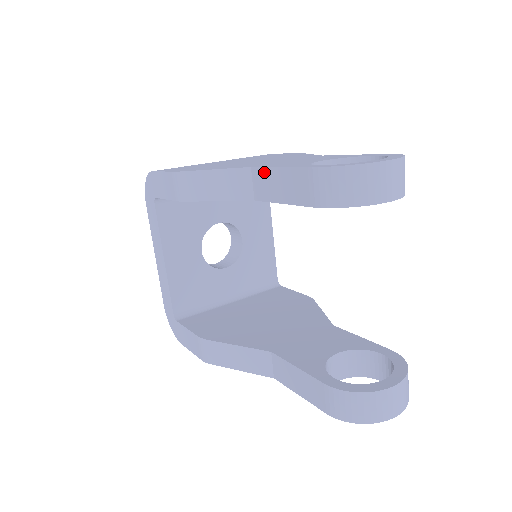
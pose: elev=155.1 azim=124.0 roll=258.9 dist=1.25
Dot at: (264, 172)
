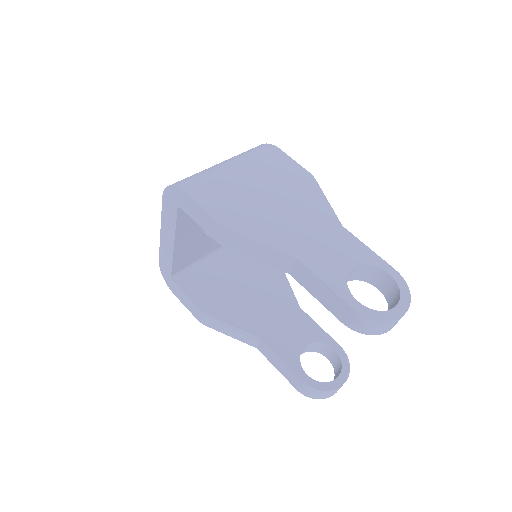
Dot at: (309, 272)
